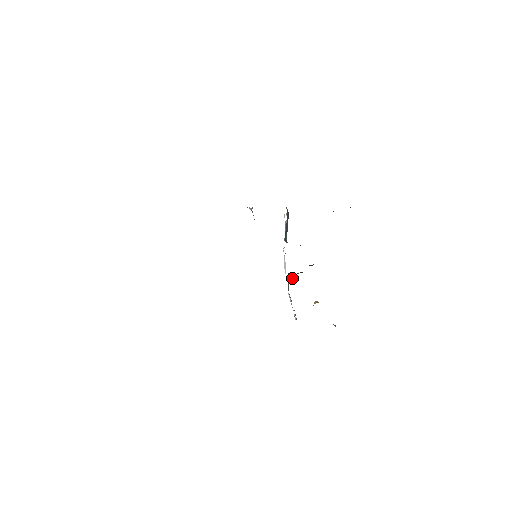
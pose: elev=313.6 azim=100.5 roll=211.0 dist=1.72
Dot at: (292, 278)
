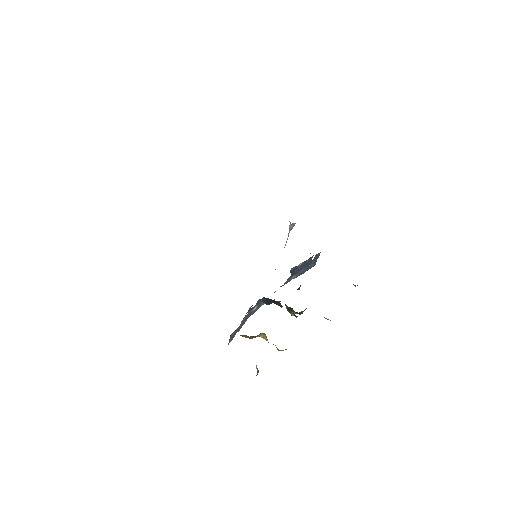
Dot at: (265, 302)
